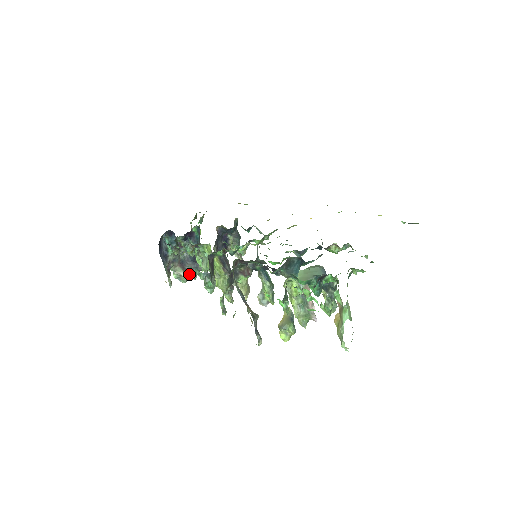
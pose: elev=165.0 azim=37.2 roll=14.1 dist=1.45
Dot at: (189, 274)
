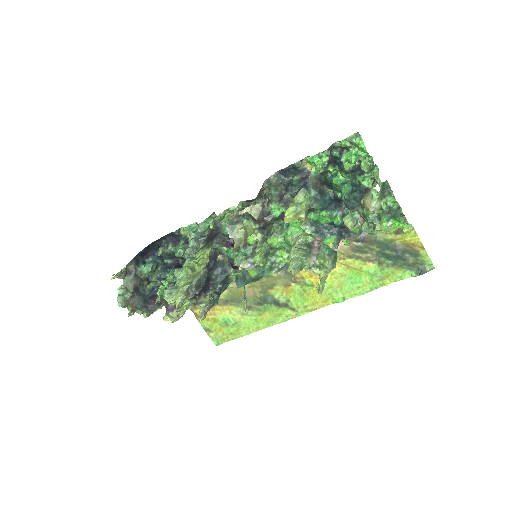
Dot at: (130, 305)
